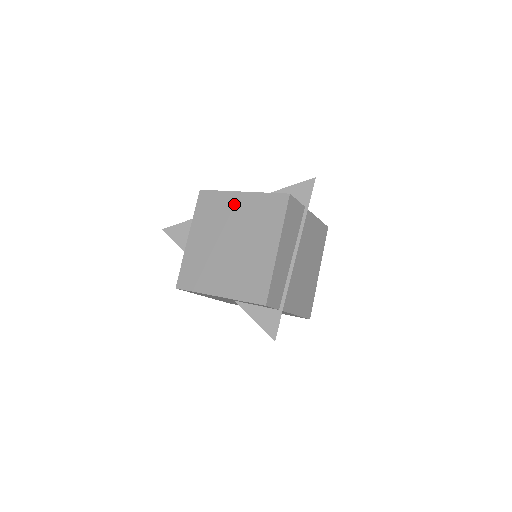
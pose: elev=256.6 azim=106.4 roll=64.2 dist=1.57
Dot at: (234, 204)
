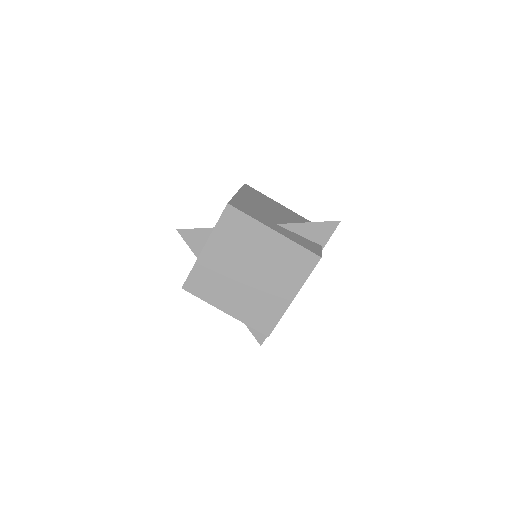
Dot at: (263, 239)
